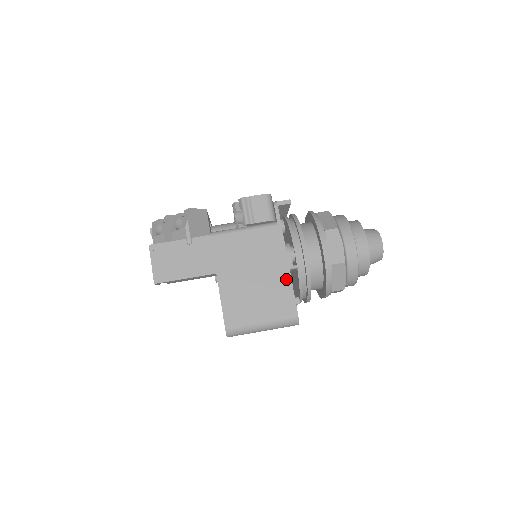
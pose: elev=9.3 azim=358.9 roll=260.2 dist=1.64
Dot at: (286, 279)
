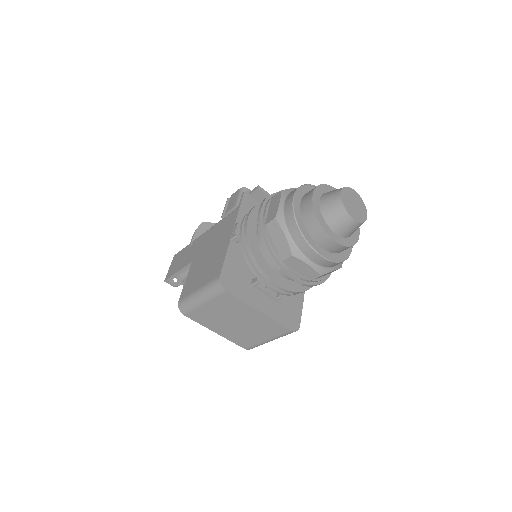
Dot at: (225, 248)
